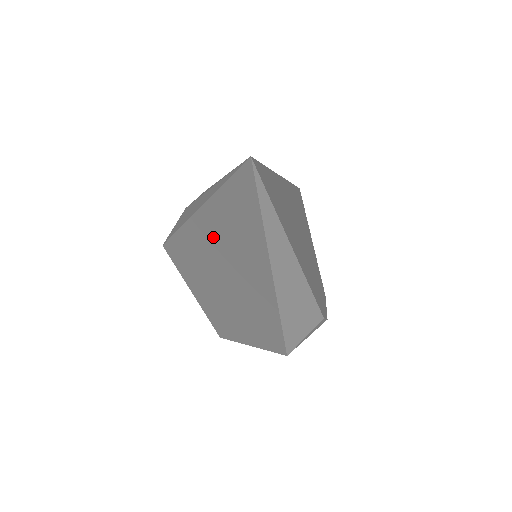
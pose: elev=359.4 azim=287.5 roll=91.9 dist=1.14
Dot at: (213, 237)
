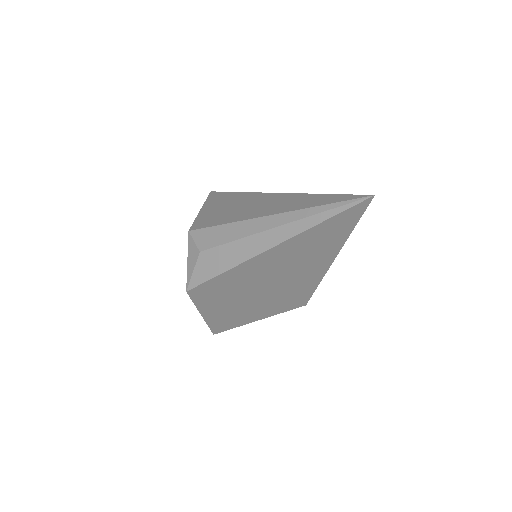
Dot at: (282, 257)
